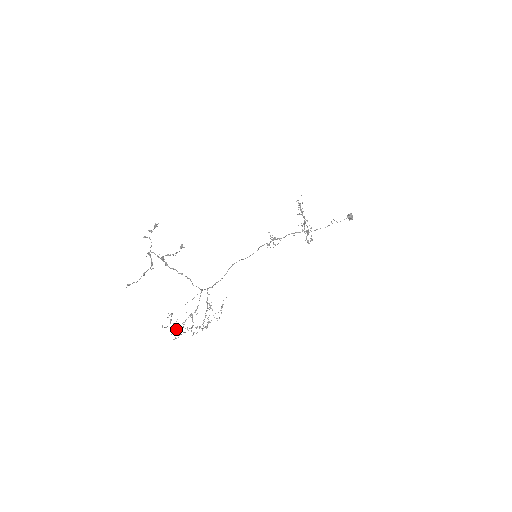
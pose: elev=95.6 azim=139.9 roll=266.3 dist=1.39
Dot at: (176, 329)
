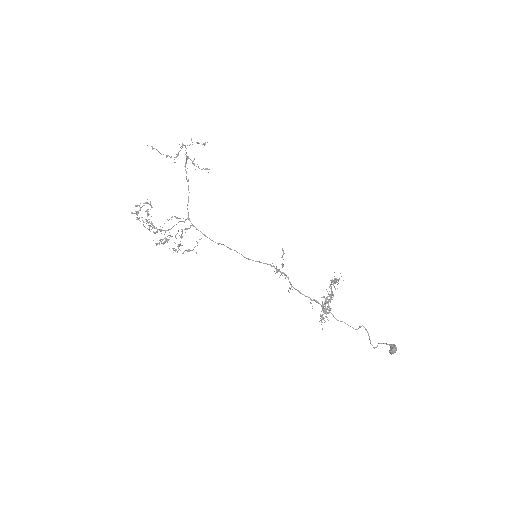
Dot at: occluded
